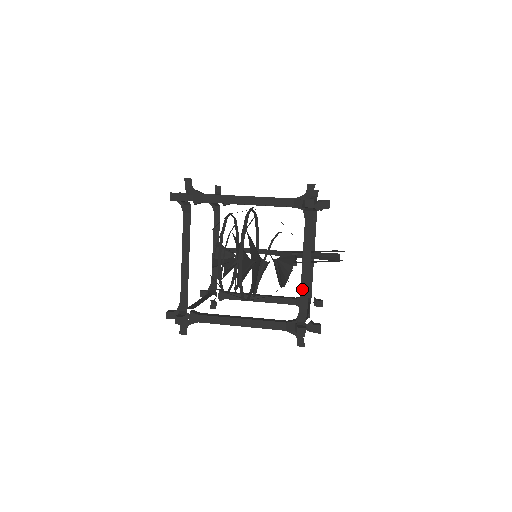
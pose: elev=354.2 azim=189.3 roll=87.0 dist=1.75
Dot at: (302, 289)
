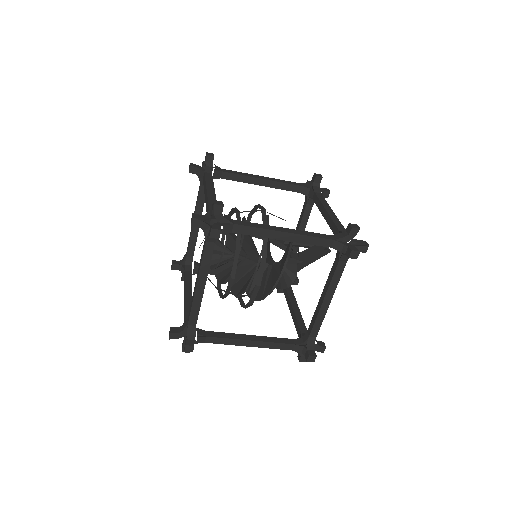
Dot at: (318, 319)
